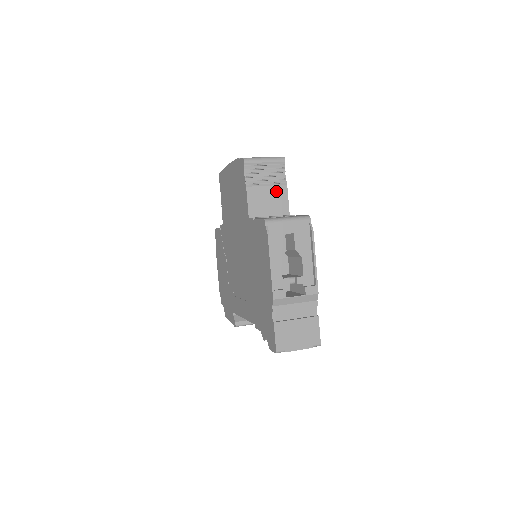
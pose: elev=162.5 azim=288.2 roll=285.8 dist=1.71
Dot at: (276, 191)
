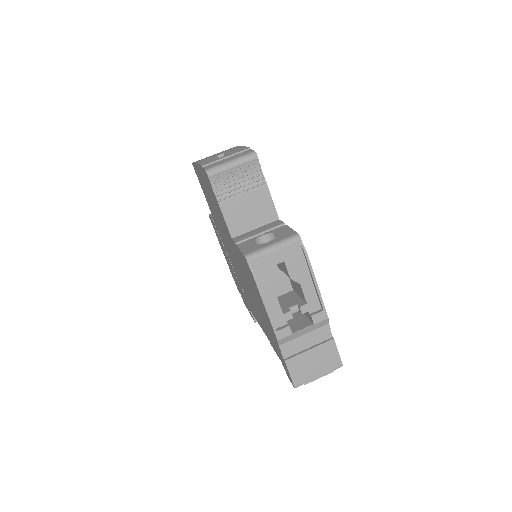
Dot at: (256, 197)
